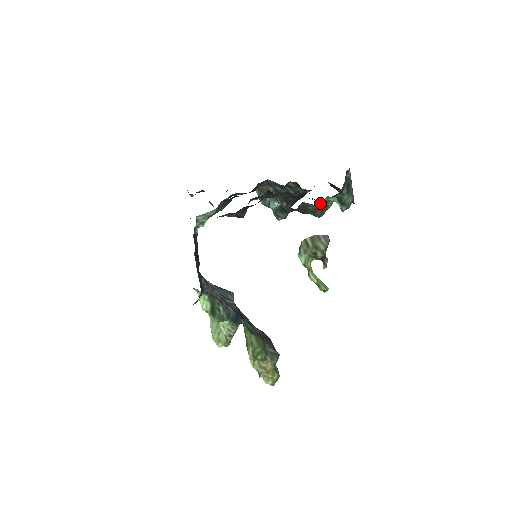
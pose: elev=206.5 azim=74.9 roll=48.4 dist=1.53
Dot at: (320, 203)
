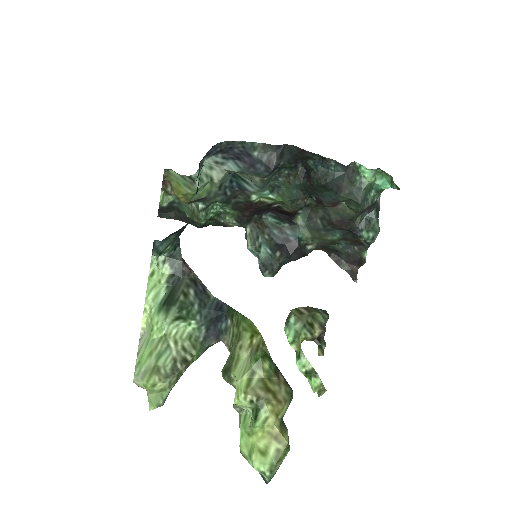
Dot at: (374, 169)
